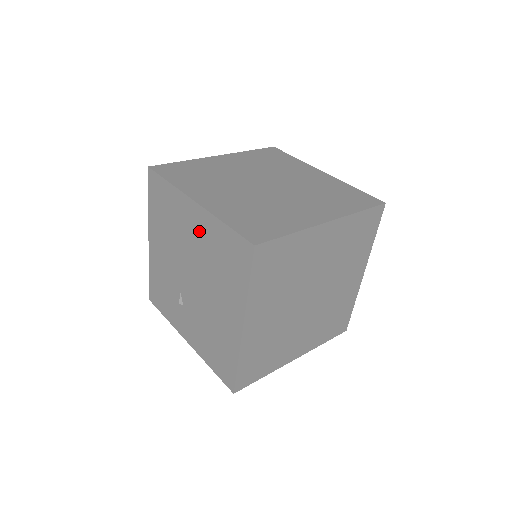
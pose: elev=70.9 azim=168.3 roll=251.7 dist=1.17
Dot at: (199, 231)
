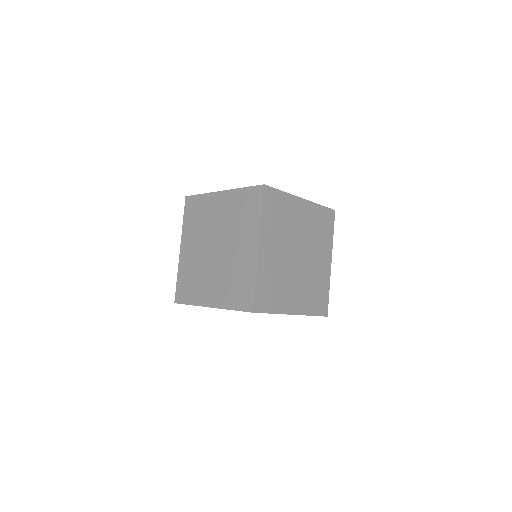
Dot at: occluded
